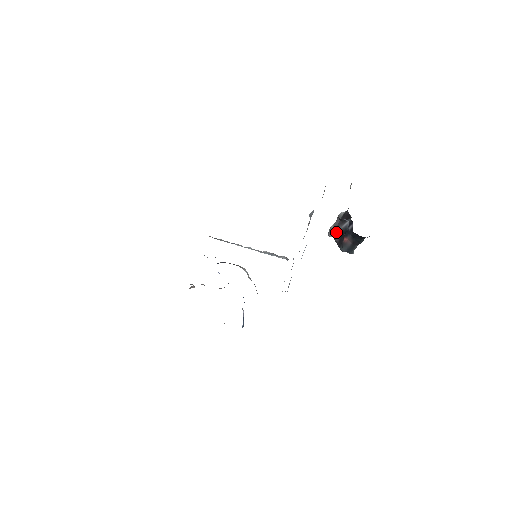
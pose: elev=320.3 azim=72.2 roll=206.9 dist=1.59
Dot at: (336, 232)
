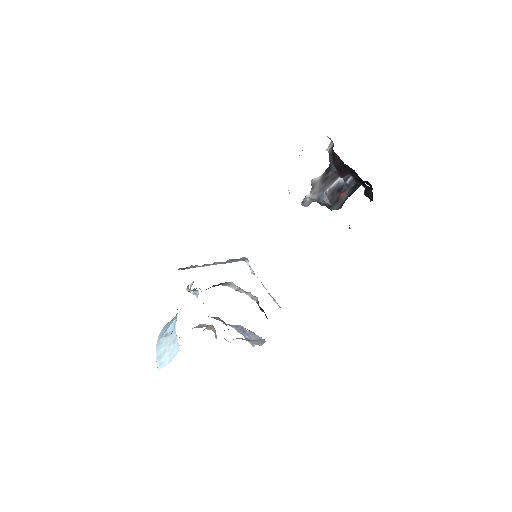
Dot at: (323, 195)
